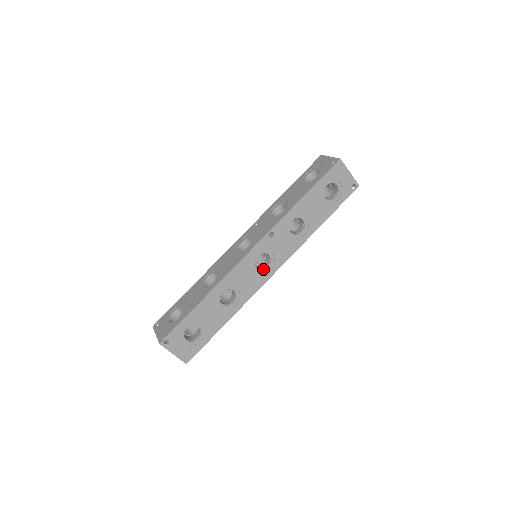
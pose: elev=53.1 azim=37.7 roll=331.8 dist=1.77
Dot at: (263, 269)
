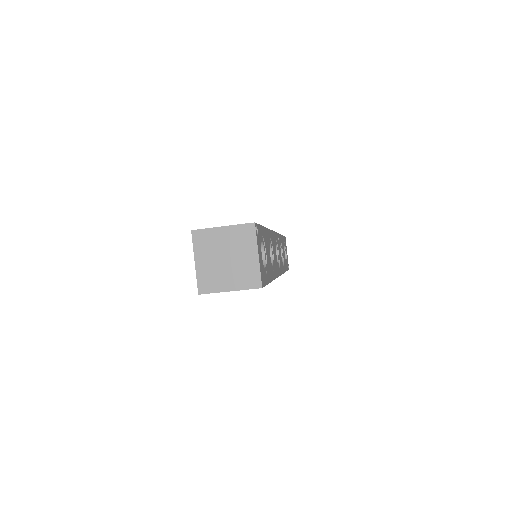
Dot at: occluded
